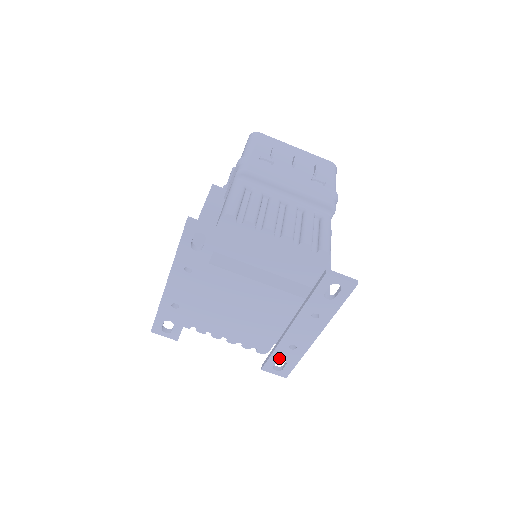
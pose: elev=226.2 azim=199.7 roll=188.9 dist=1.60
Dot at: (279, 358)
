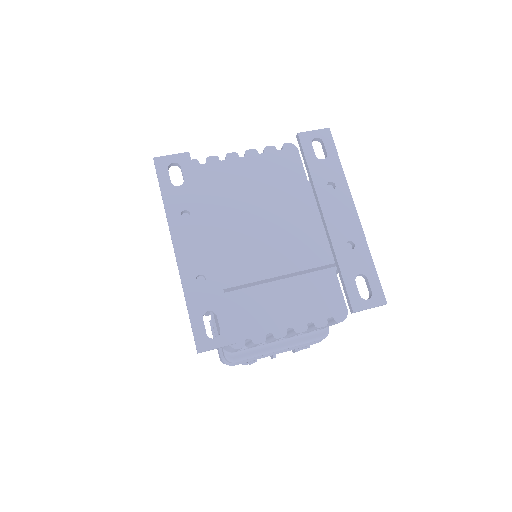
Dot at: (353, 275)
